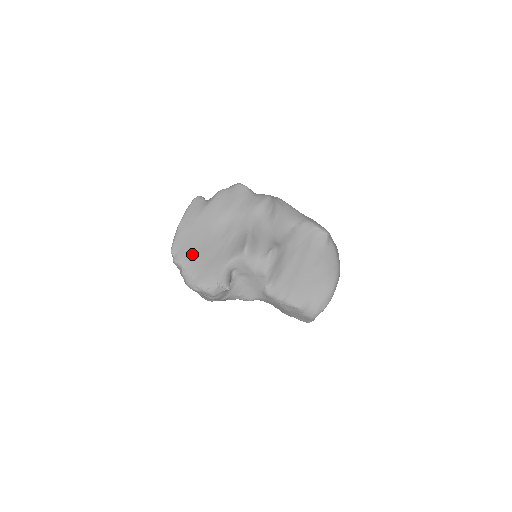
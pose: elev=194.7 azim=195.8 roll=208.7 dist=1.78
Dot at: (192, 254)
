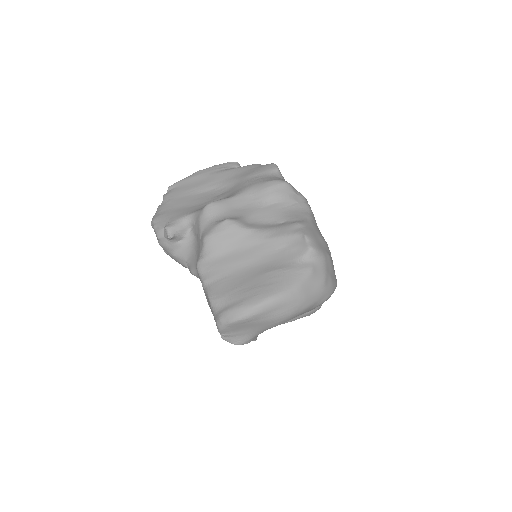
Dot at: (178, 196)
